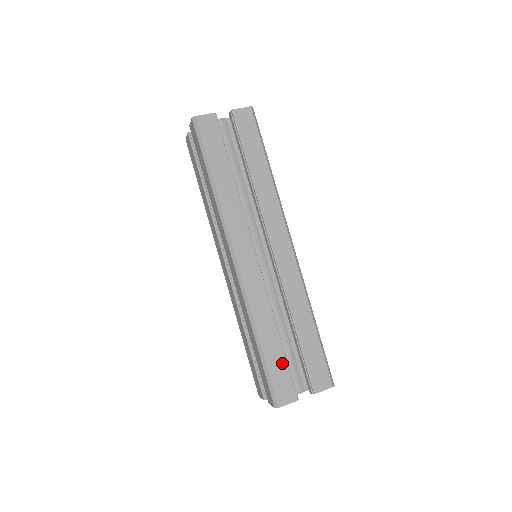
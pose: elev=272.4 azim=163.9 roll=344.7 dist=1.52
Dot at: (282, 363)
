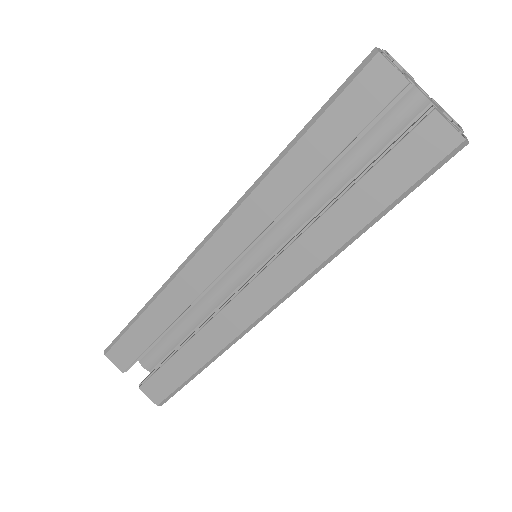
Dot at: (142, 344)
